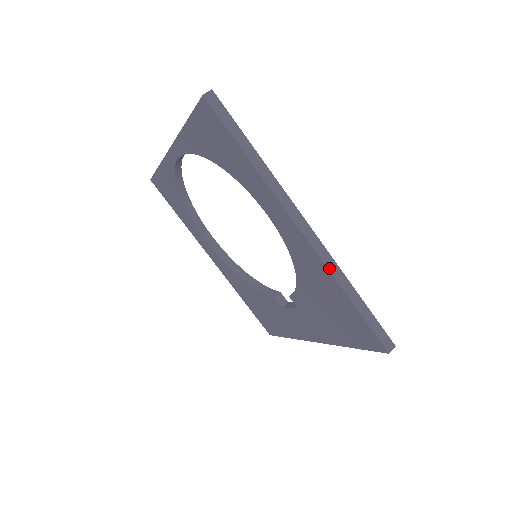
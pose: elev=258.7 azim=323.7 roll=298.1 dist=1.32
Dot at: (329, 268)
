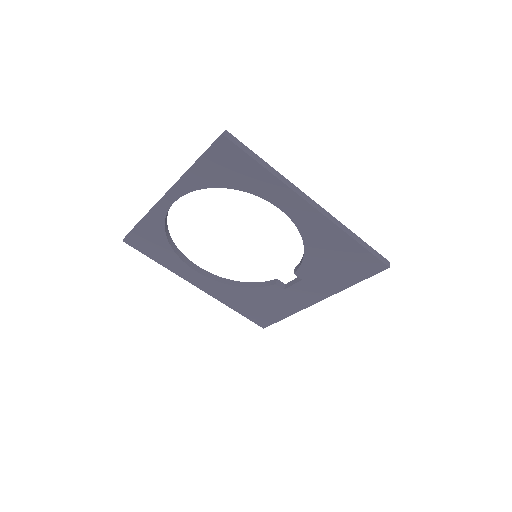
Dot at: (338, 226)
